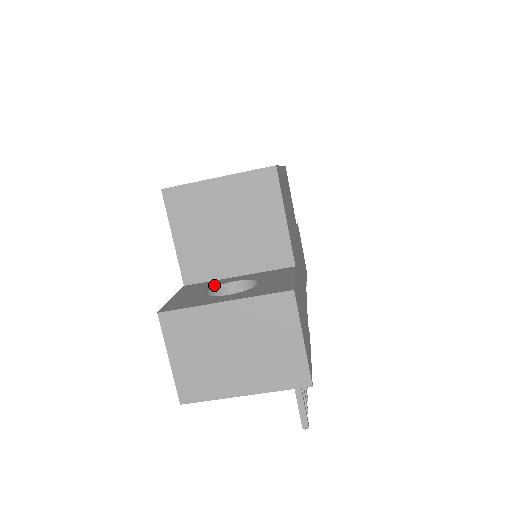
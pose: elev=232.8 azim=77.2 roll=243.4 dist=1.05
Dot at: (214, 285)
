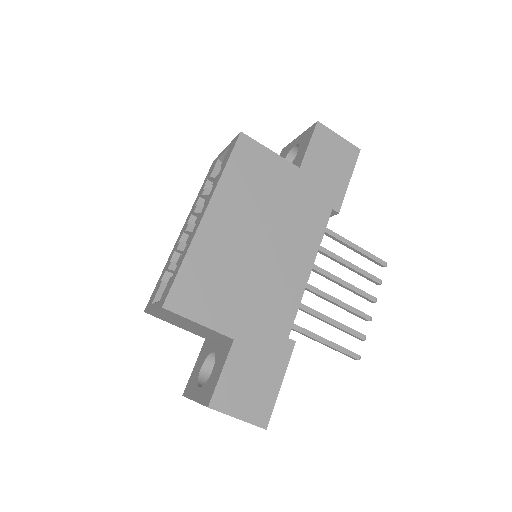
Dot at: (207, 354)
